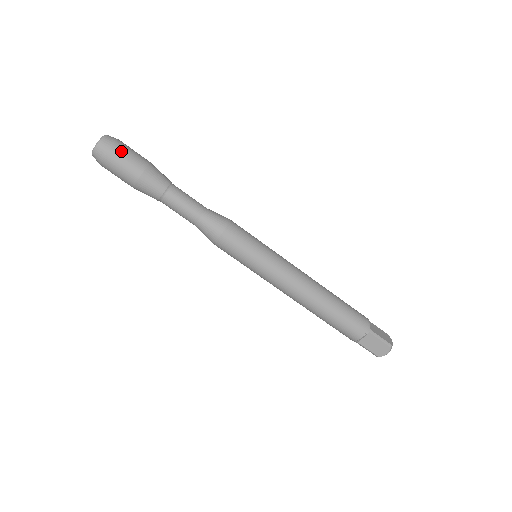
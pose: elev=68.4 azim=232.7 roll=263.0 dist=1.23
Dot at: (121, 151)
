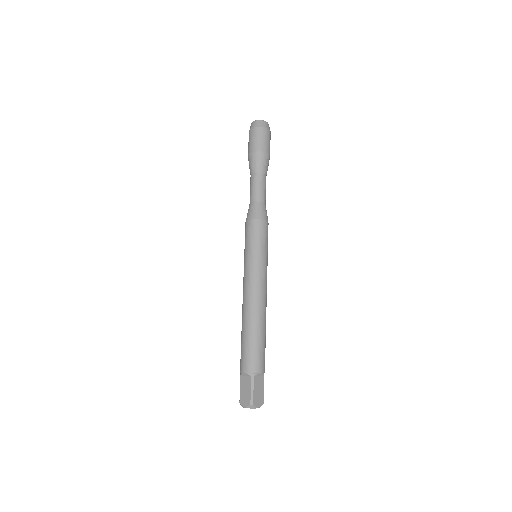
Dot at: (270, 139)
